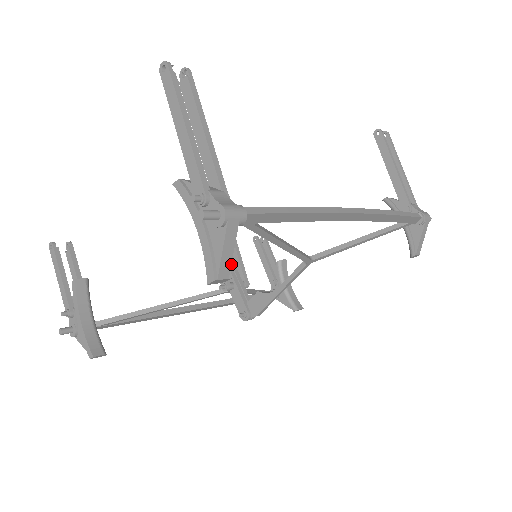
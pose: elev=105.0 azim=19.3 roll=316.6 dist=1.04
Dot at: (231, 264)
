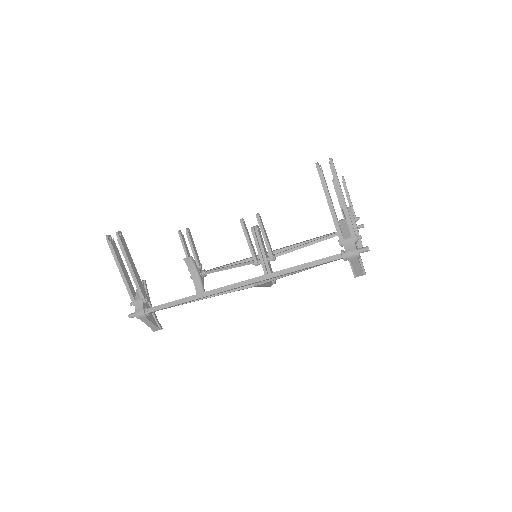
Dot at: (260, 247)
